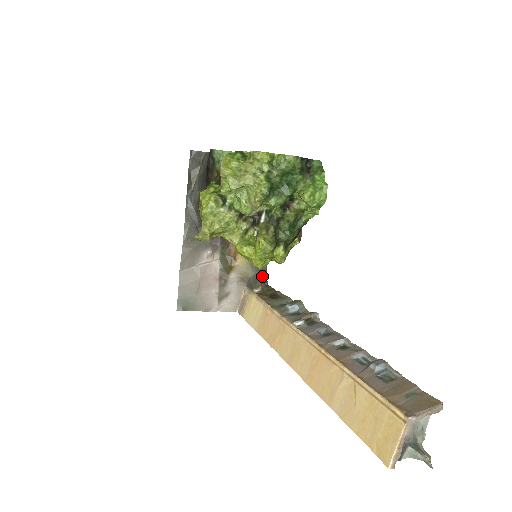
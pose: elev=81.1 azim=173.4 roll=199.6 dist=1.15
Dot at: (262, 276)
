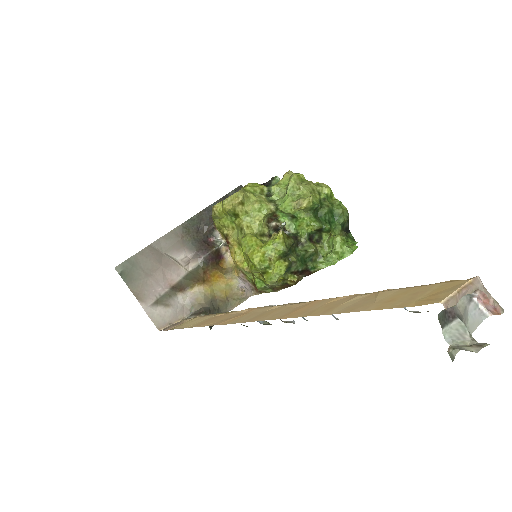
Dot at: occluded
